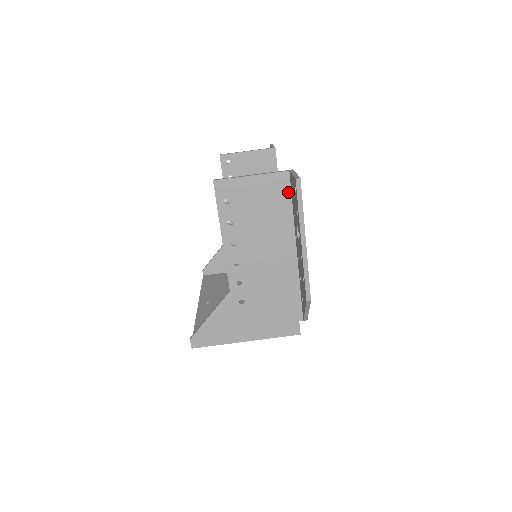
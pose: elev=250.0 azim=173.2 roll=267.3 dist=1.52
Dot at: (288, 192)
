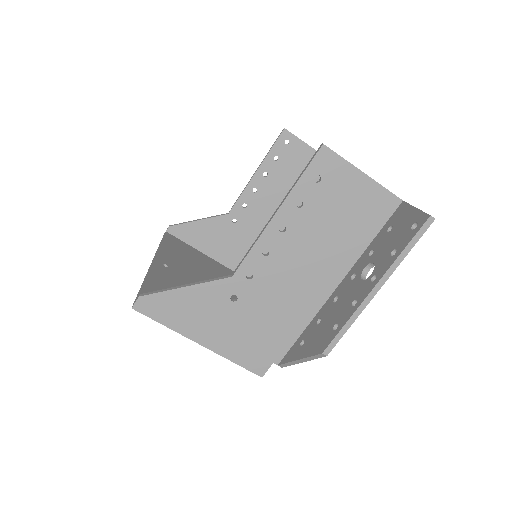
Dot at: (382, 221)
